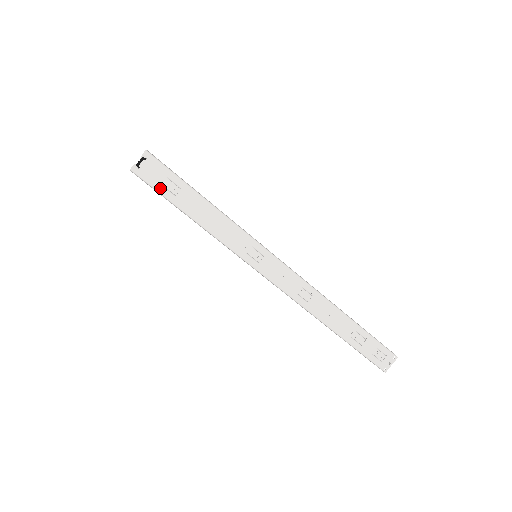
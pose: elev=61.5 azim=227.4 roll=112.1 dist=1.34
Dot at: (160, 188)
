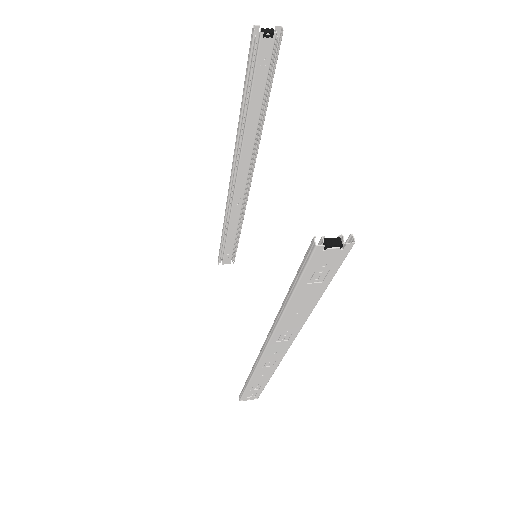
Dot at: (309, 272)
